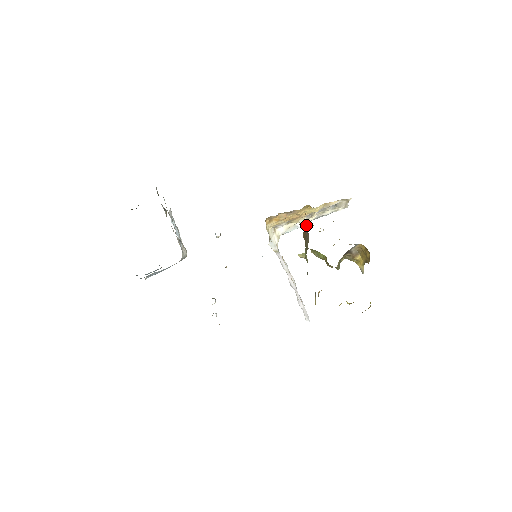
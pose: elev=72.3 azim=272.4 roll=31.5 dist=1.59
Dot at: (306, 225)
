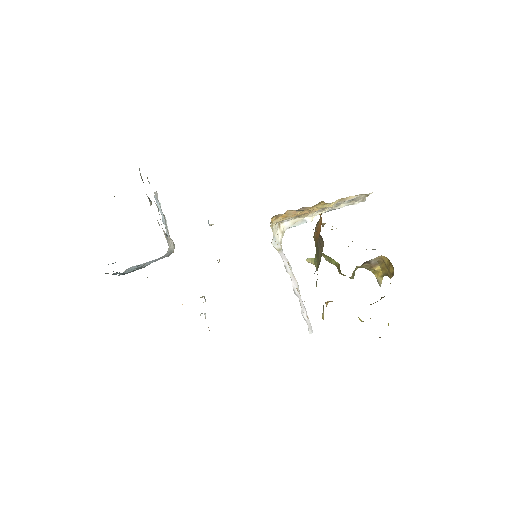
Dot at: (320, 228)
